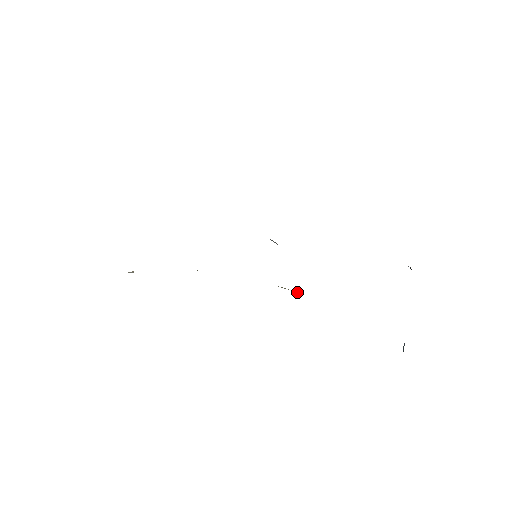
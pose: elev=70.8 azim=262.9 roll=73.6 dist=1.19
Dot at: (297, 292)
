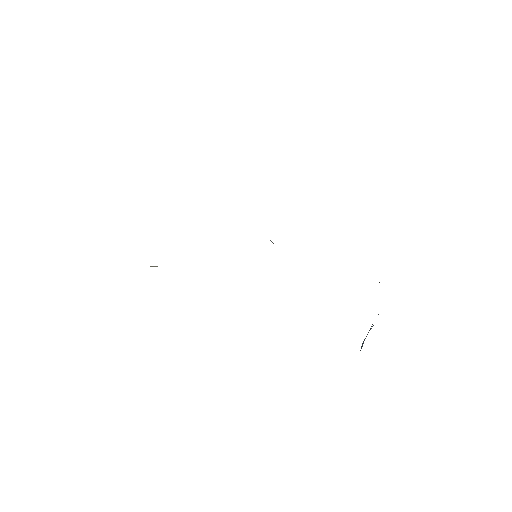
Dot at: occluded
